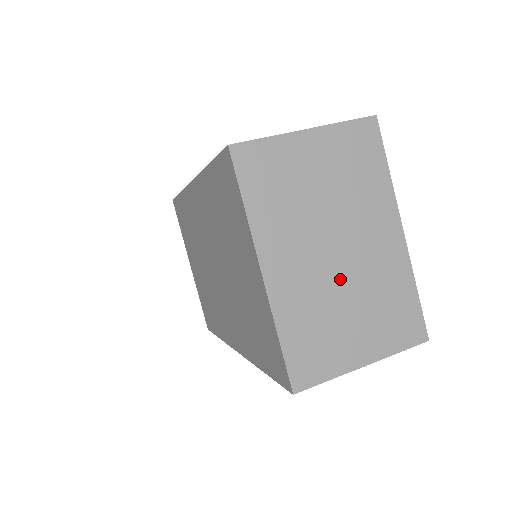
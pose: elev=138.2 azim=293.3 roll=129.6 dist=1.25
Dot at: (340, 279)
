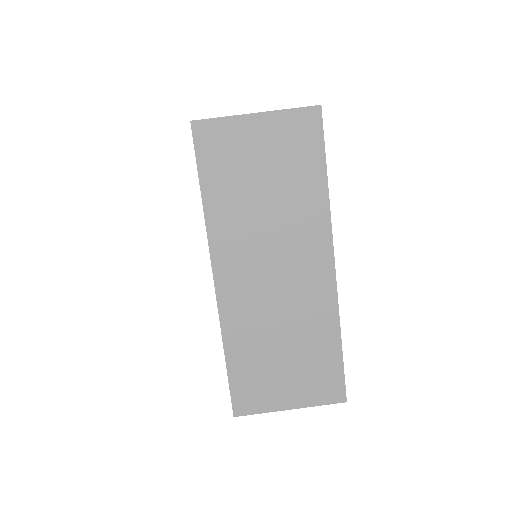
Dot at: occluded
